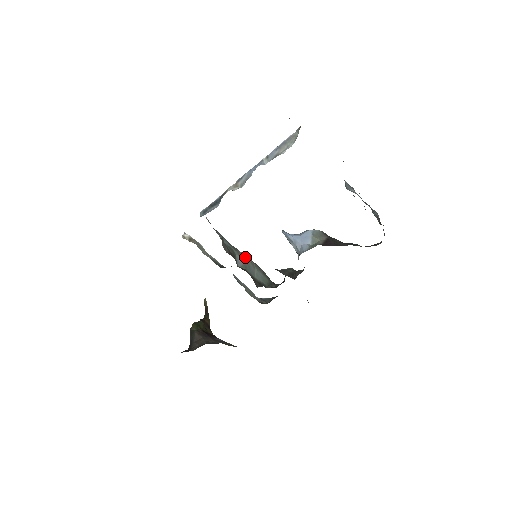
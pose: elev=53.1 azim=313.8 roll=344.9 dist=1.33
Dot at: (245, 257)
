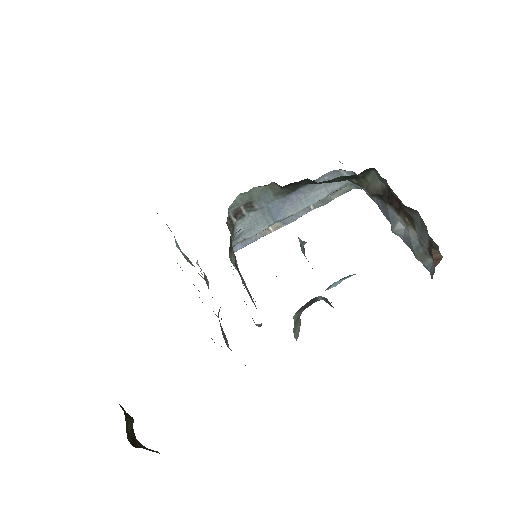
Dot at: occluded
